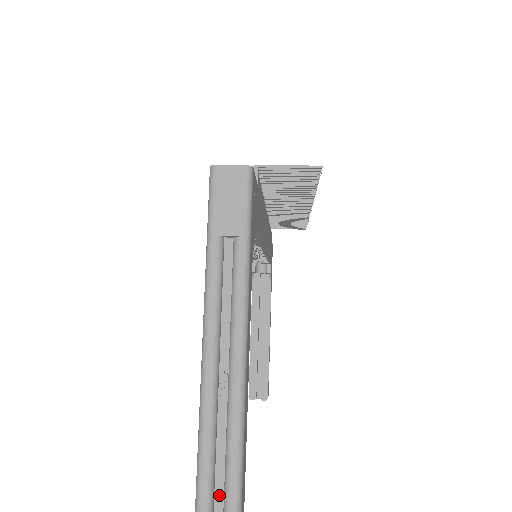
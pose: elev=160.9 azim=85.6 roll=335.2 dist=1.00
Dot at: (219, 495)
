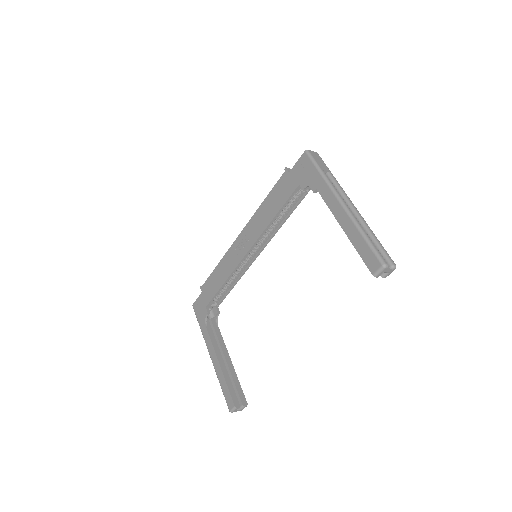
Dot at: occluded
